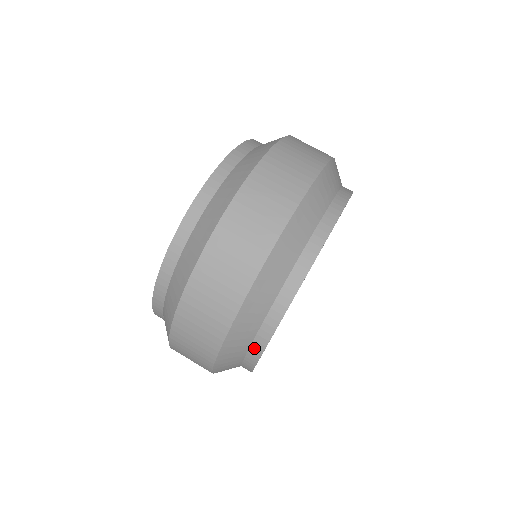
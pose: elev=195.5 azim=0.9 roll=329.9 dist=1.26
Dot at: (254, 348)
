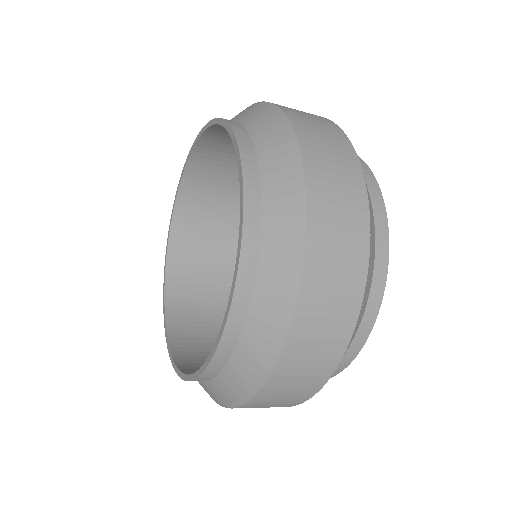
Dot at: occluded
